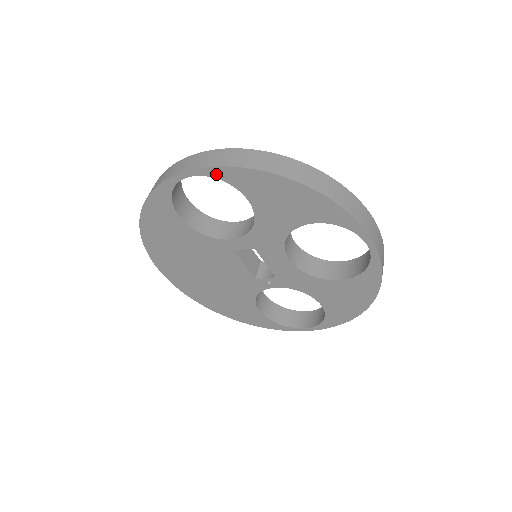
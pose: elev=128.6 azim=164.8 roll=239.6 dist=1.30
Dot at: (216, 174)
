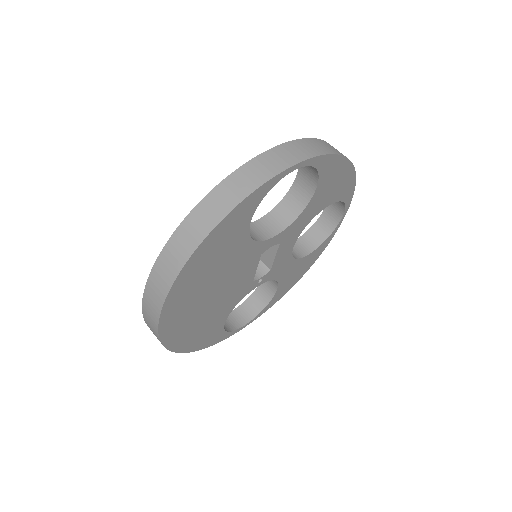
Dot at: (318, 163)
